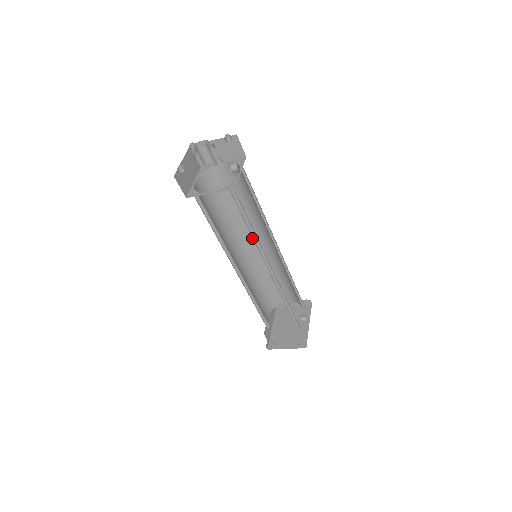
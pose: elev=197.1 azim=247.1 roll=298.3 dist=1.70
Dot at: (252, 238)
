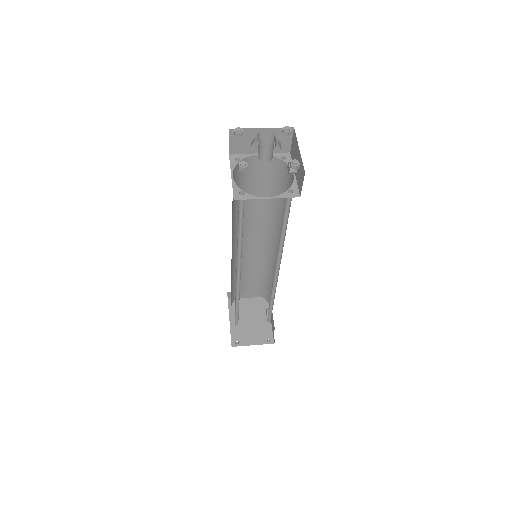
Dot at: (247, 234)
